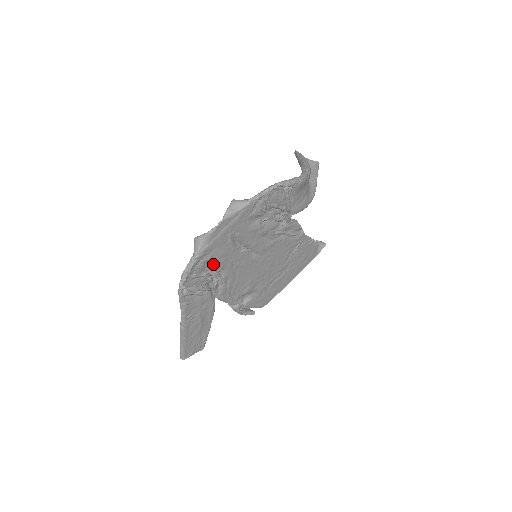
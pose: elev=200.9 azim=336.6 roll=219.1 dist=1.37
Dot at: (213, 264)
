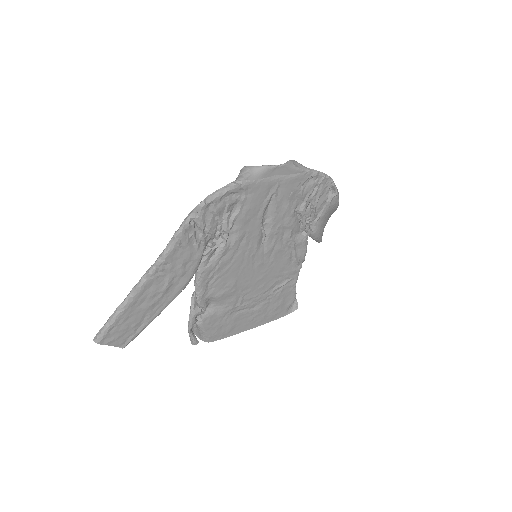
Dot at: (237, 214)
